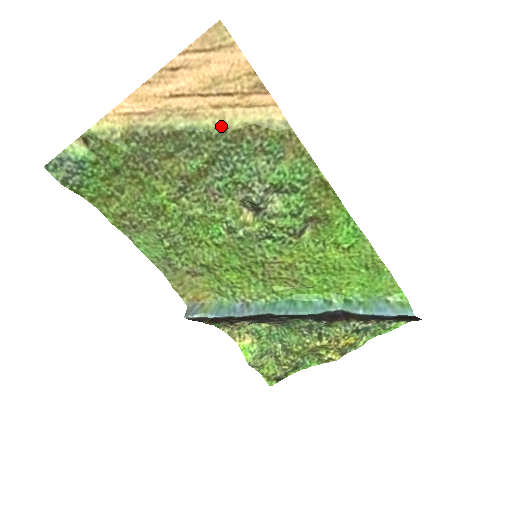
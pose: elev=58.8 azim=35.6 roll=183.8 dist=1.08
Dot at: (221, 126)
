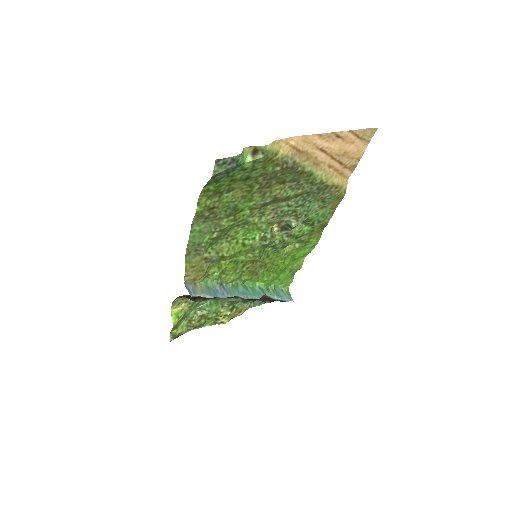
Dot at: (323, 179)
